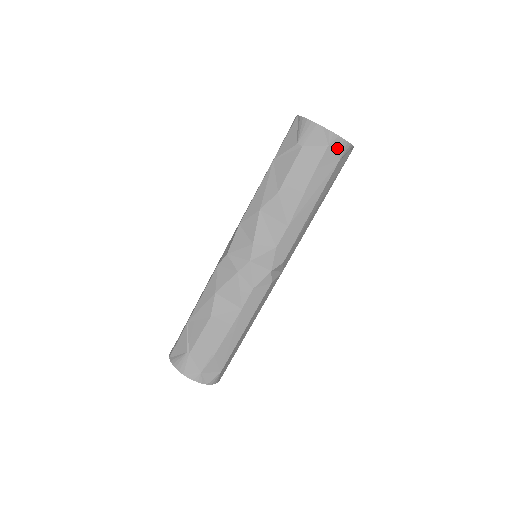
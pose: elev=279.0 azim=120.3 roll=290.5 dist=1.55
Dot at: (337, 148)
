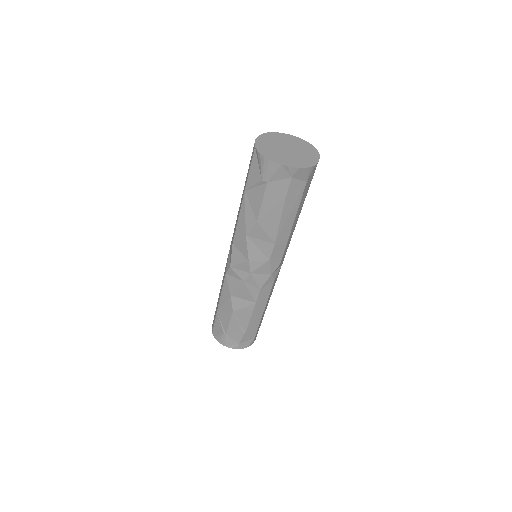
Dot at: (301, 176)
